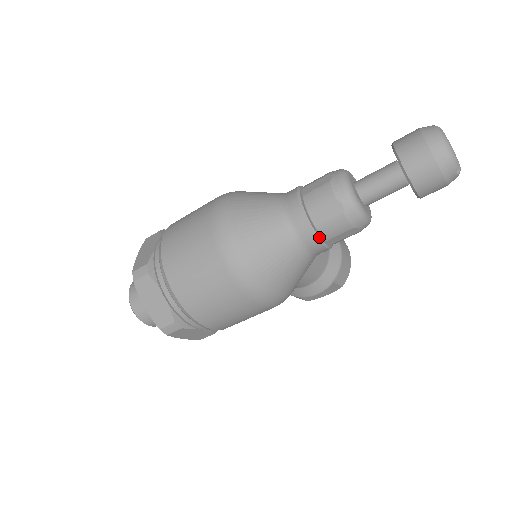
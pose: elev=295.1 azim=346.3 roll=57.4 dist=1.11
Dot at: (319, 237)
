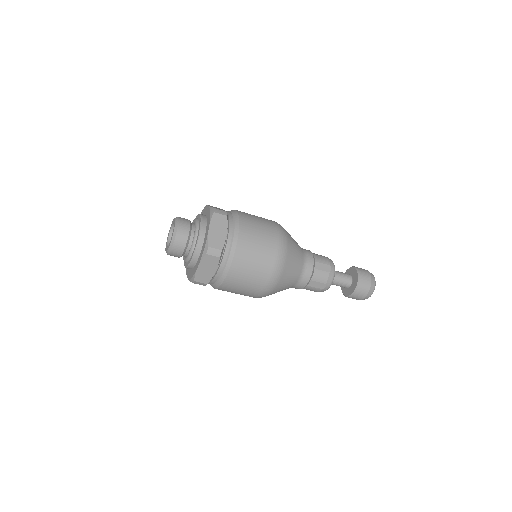
Dot at: (303, 288)
